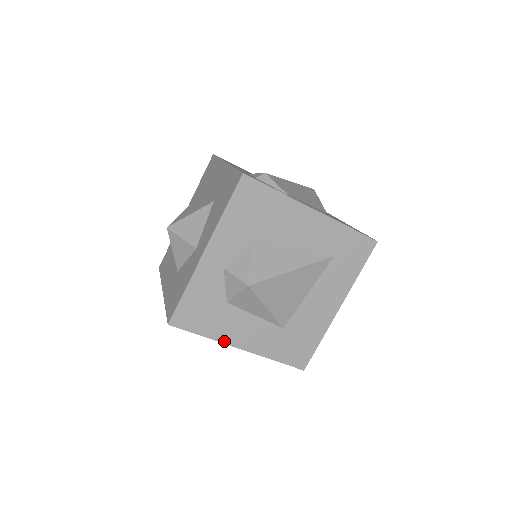
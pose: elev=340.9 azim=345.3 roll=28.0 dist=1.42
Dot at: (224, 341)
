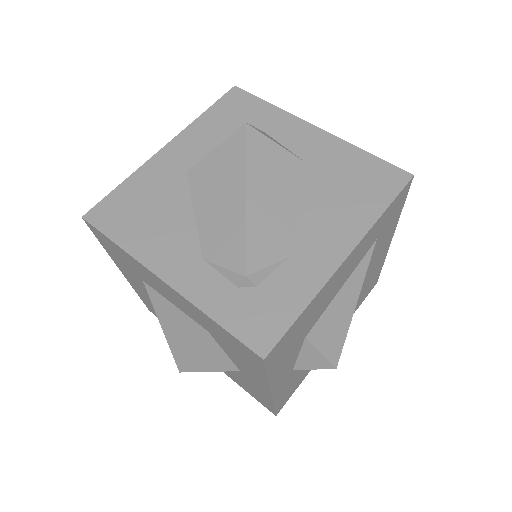
Dot at: occluded
